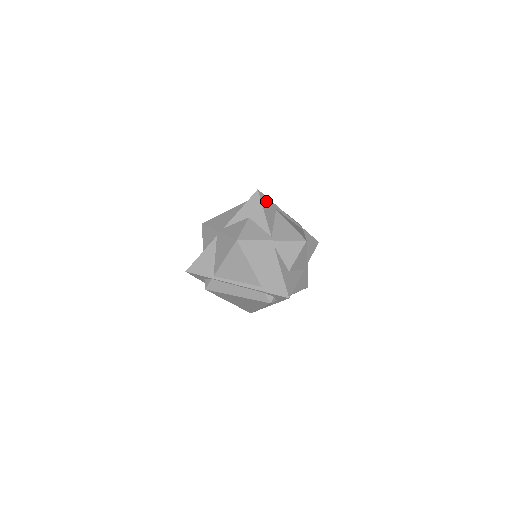
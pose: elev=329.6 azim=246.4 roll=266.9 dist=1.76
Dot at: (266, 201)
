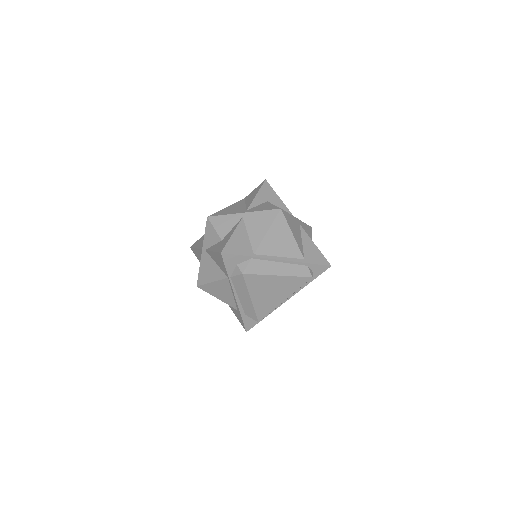
Dot at: occluded
